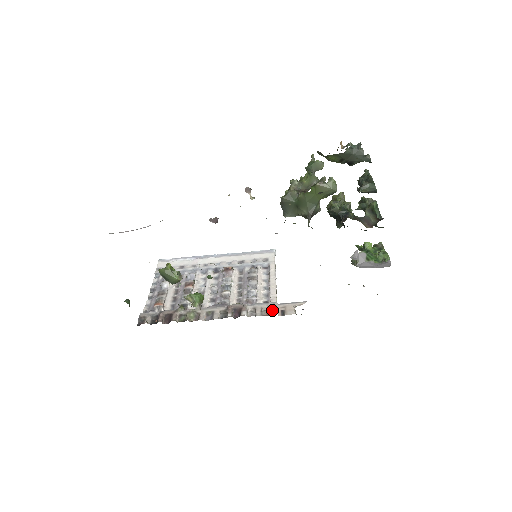
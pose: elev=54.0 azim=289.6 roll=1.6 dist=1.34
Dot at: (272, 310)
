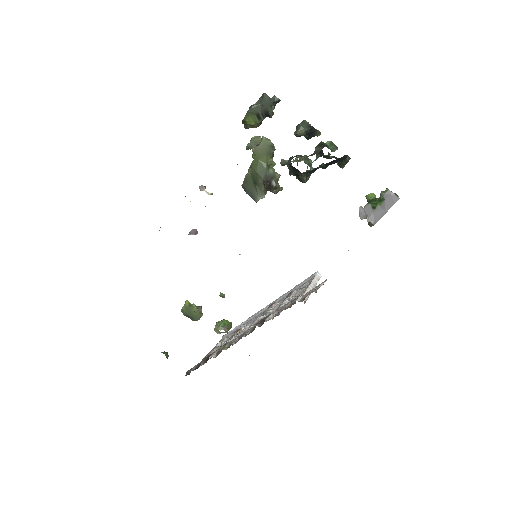
Dot at: (293, 301)
